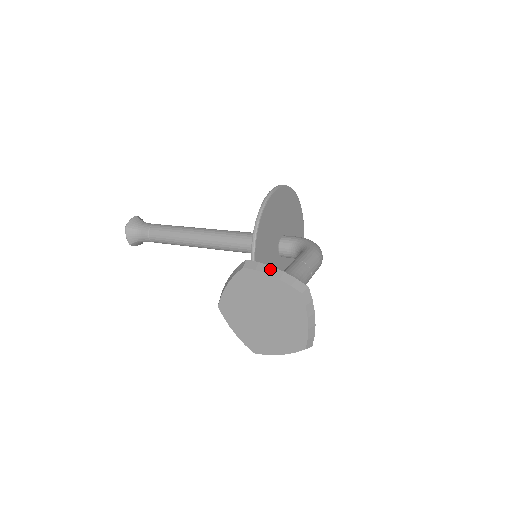
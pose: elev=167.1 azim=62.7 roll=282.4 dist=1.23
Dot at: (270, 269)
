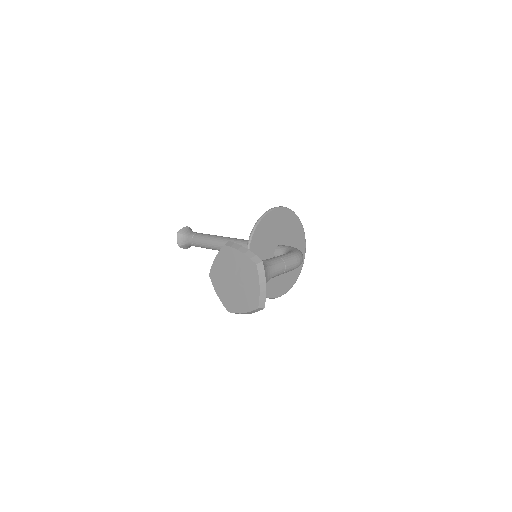
Dot at: (240, 247)
